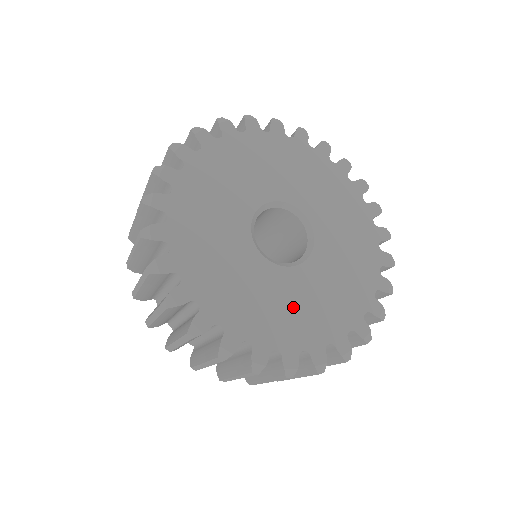
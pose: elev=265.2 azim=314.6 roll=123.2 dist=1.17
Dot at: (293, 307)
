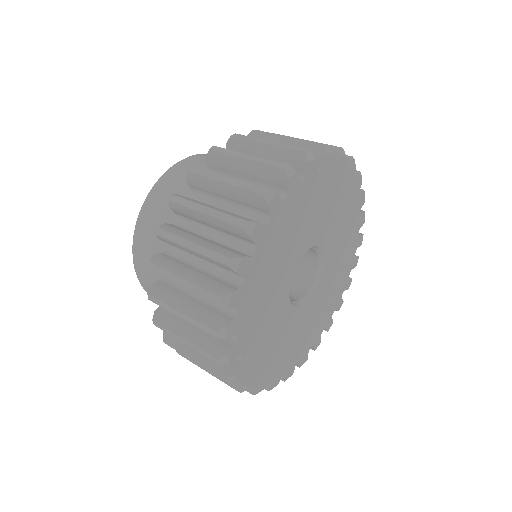
Dot at: (270, 334)
